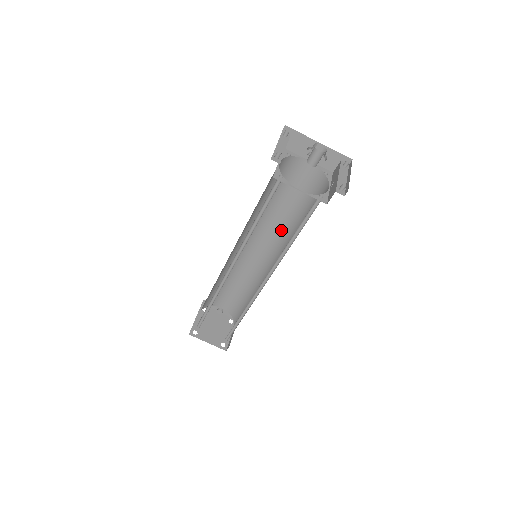
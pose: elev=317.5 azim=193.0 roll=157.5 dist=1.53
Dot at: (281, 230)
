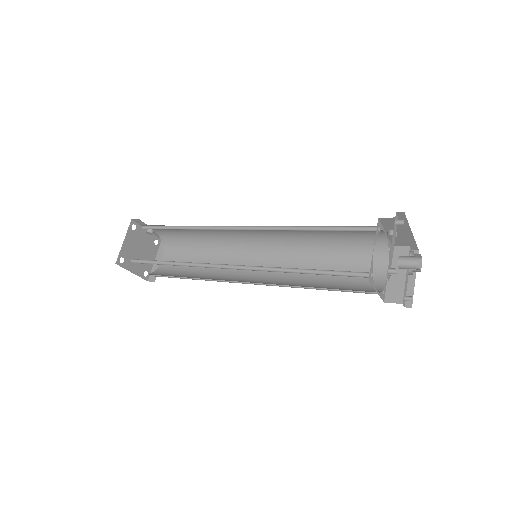
Dot at: (294, 241)
